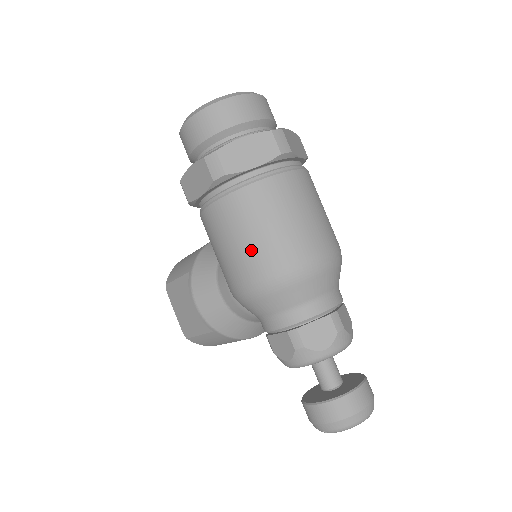
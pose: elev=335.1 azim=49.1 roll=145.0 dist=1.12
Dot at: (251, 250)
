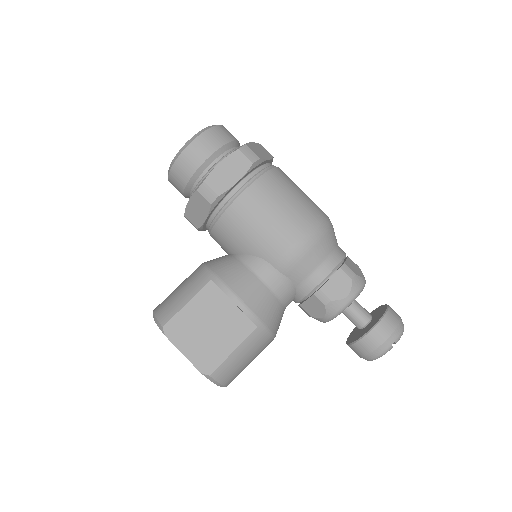
Dot at: (298, 207)
